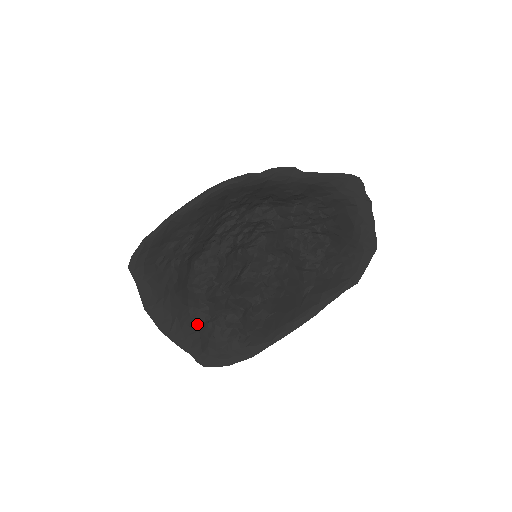
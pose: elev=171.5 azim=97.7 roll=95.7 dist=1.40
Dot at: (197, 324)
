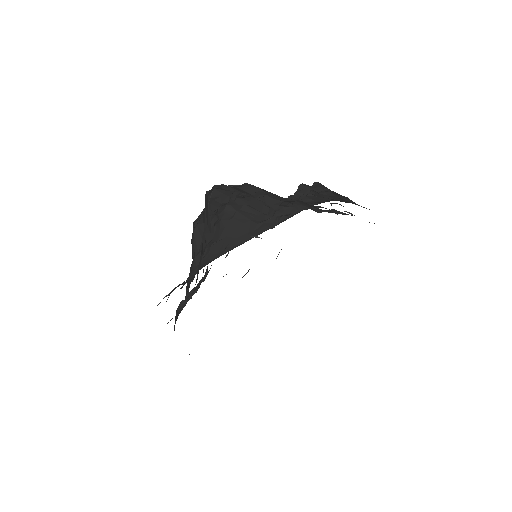
Dot at: occluded
